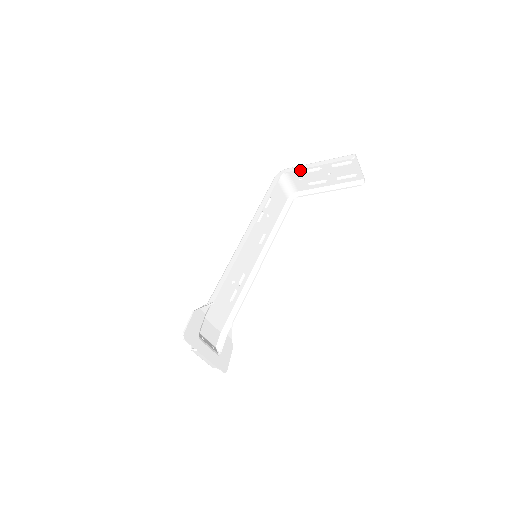
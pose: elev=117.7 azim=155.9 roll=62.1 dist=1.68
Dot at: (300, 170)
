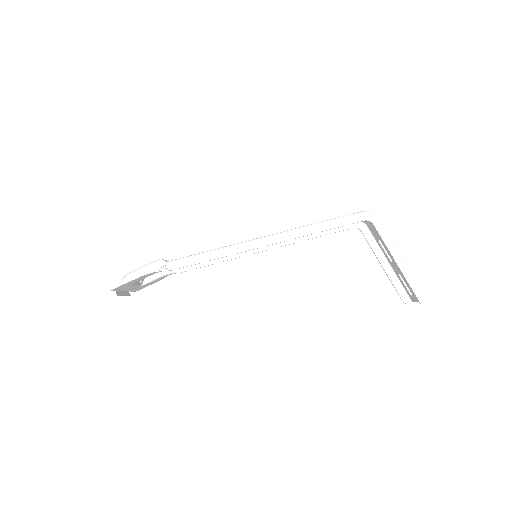
Dot at: occluded
